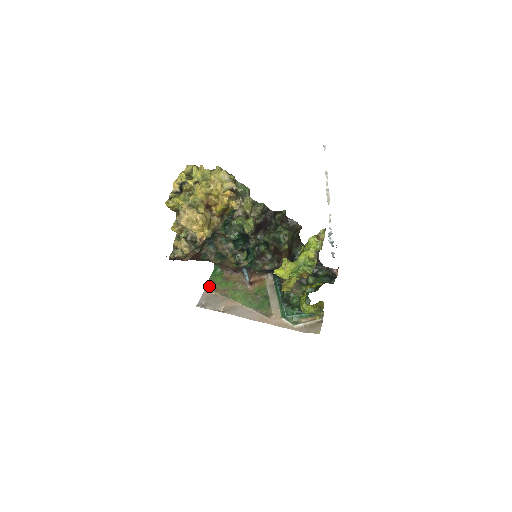
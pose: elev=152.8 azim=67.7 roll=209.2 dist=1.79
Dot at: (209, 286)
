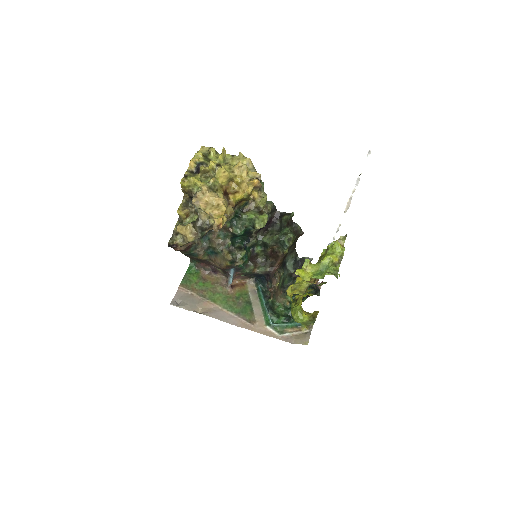
Dot at: (184, 284)
